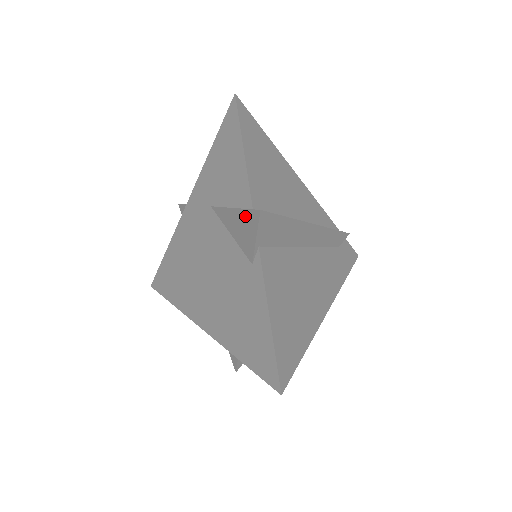
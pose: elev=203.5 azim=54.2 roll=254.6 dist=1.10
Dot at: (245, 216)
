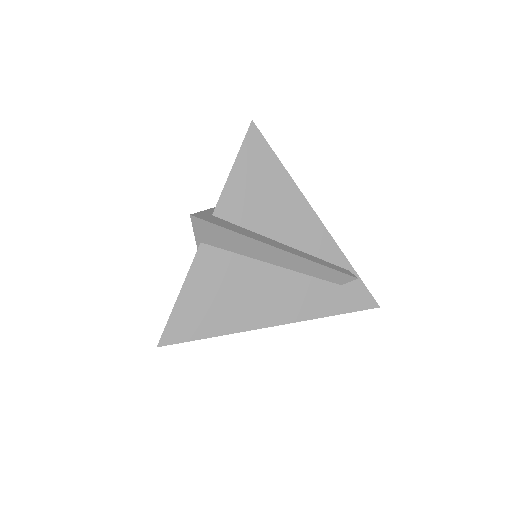
Dot at: occluded
